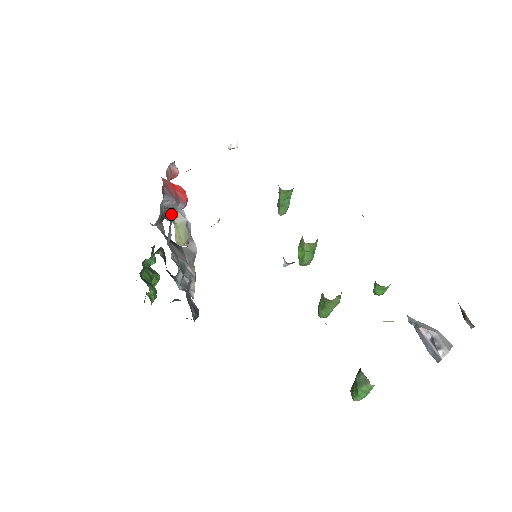
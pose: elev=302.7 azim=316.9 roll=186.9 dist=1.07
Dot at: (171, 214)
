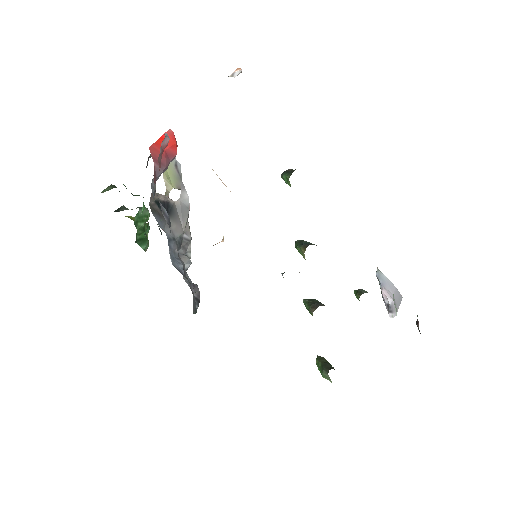
Dot at: occluded
